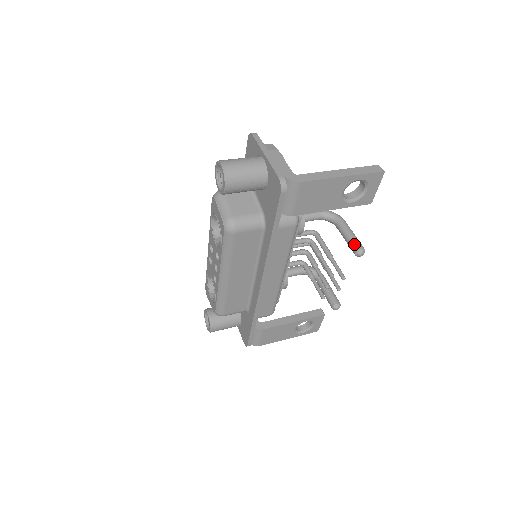
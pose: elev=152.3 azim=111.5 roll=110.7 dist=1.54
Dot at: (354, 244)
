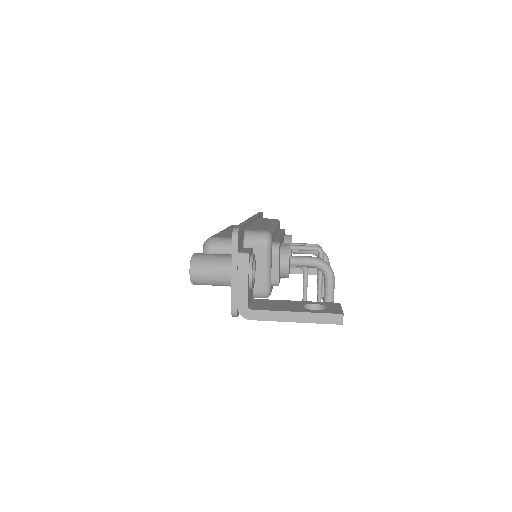
Dot at: occluded
